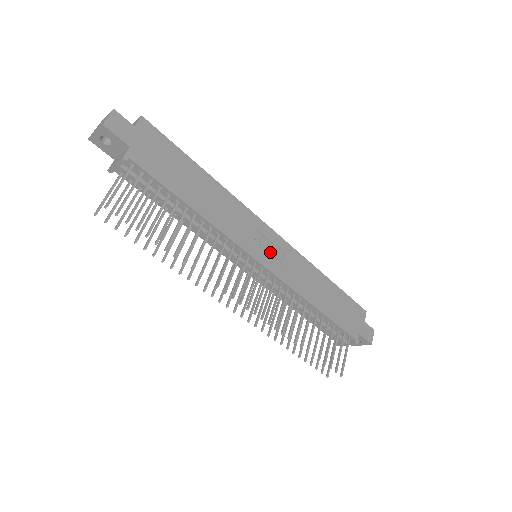
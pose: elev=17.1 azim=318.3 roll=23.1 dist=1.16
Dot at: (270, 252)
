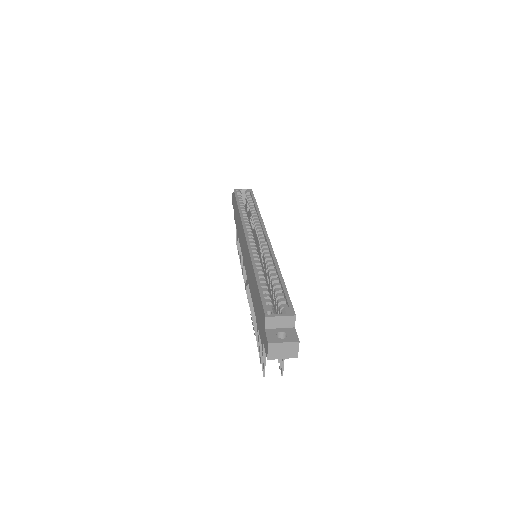
Dot at: occluded
